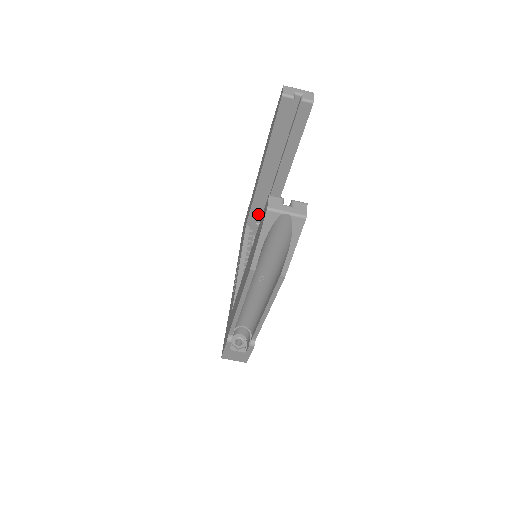
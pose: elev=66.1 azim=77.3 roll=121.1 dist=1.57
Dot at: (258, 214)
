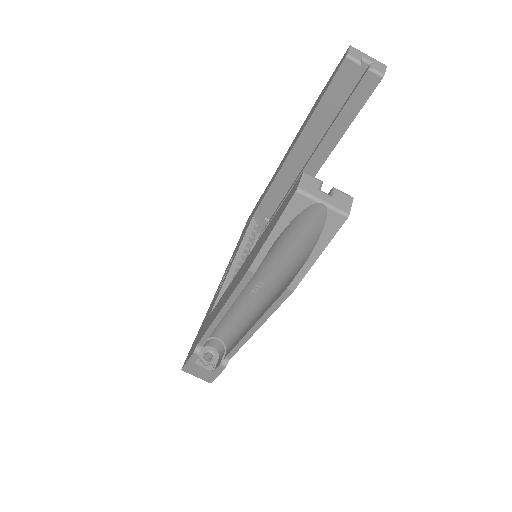
Dot at: (271, 207)
